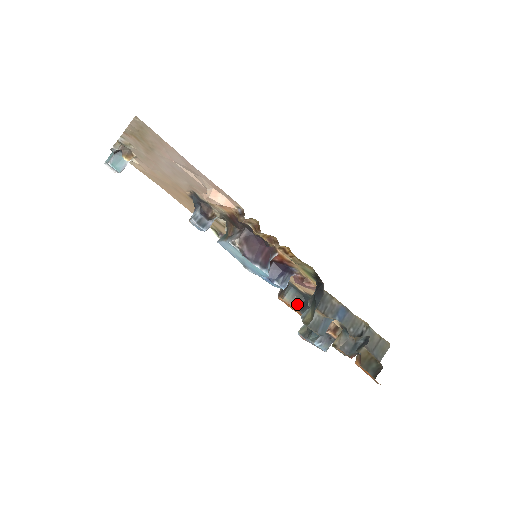
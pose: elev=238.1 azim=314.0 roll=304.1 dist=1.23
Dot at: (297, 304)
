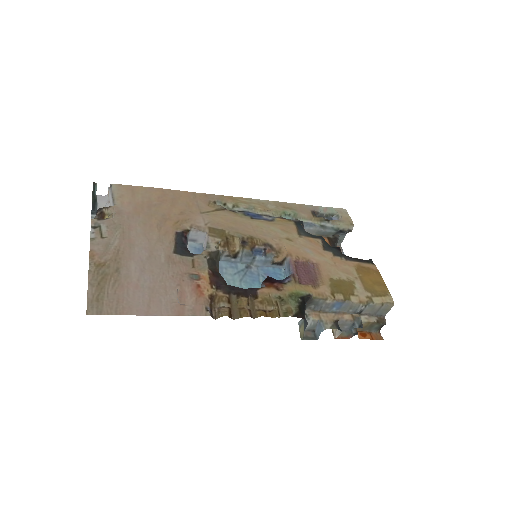
Dot at: occluded
